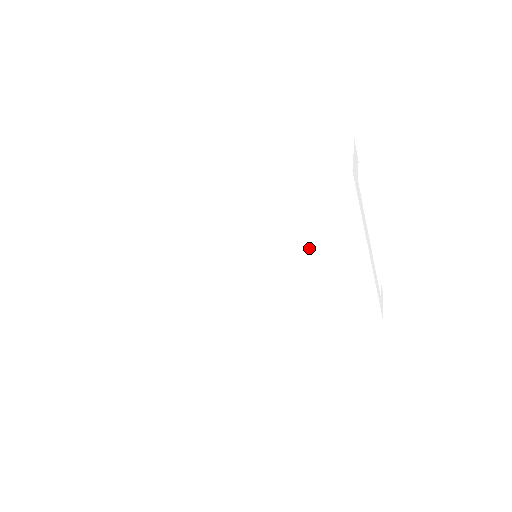
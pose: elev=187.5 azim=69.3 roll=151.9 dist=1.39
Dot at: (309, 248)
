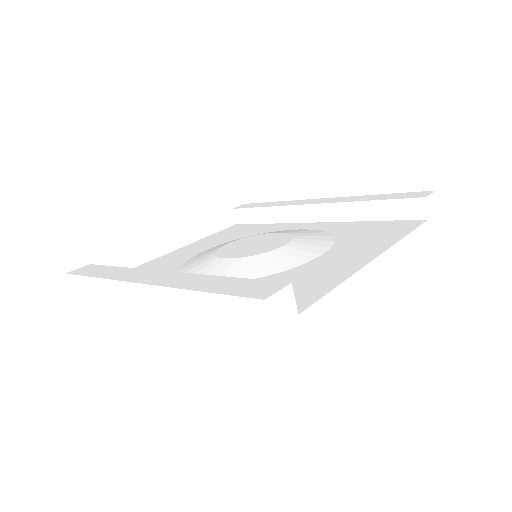
Dot at: occluded
